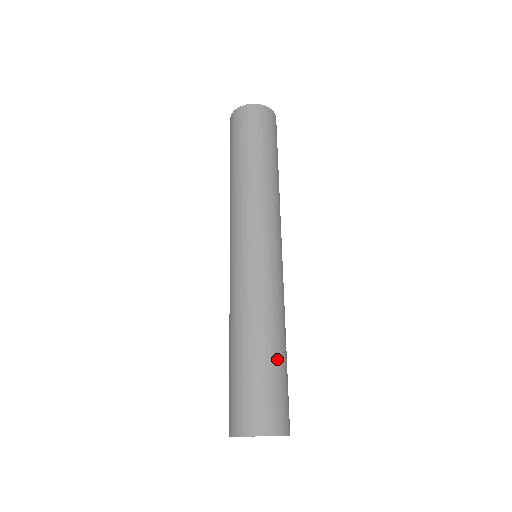
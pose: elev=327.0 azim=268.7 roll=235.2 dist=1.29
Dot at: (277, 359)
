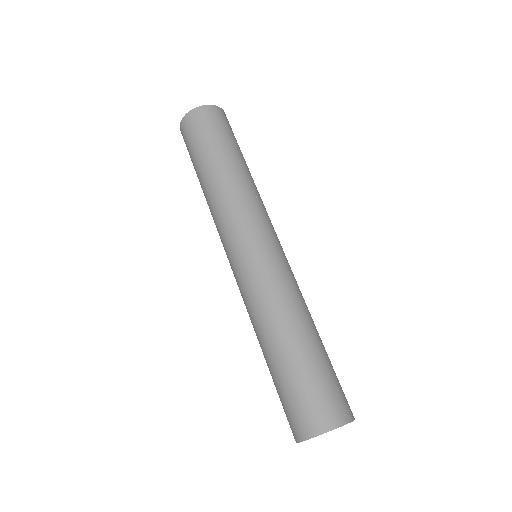
Dot at: occluded
